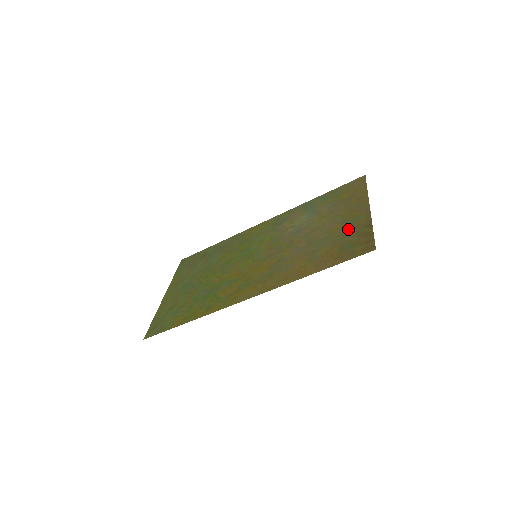
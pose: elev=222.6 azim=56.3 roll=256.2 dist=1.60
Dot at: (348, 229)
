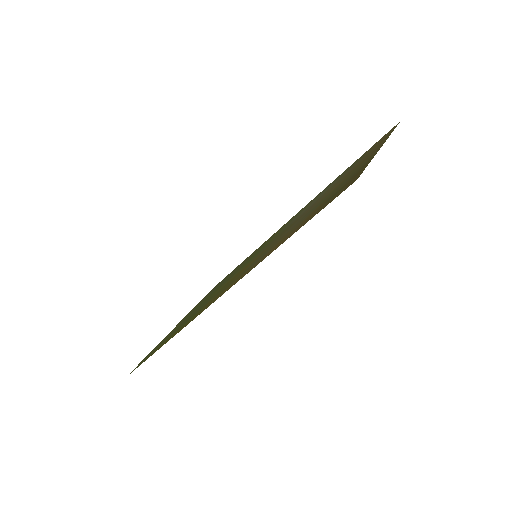
Dot at: (346, 179)
